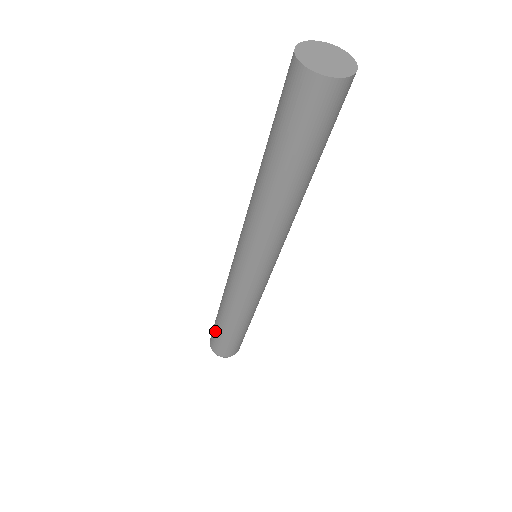
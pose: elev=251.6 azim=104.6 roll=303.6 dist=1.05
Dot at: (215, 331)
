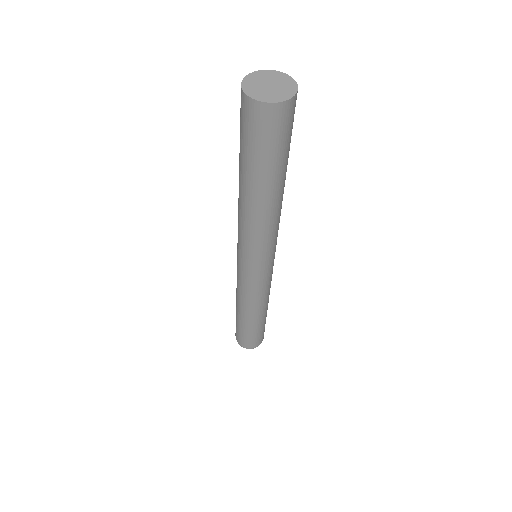
Dot at: (238, 328)
